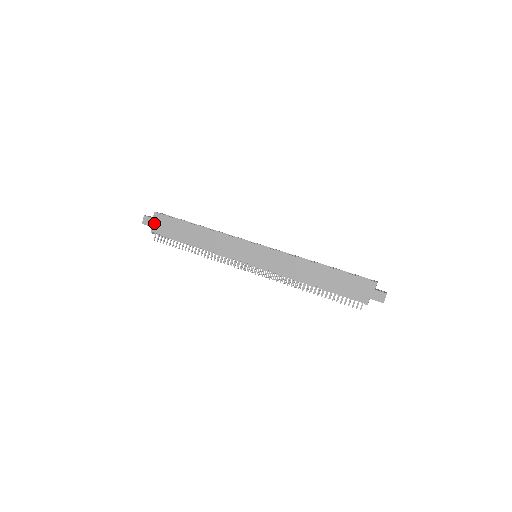
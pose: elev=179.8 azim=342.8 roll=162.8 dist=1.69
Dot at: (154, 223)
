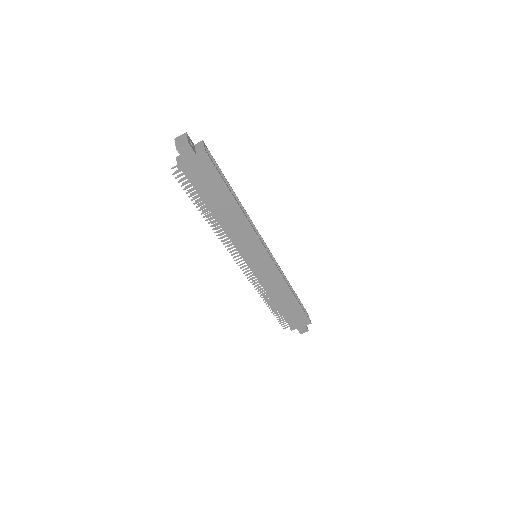
Dot at: (193, 162)
